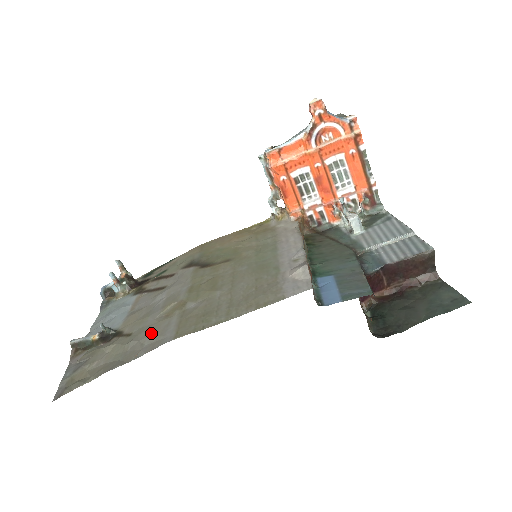
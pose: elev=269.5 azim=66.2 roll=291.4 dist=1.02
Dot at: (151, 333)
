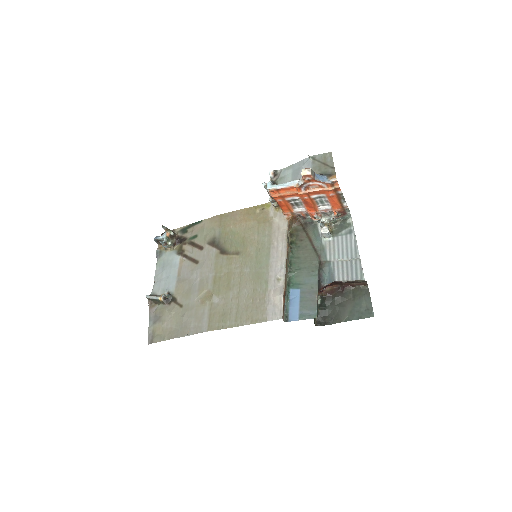
Dot at: (194, 316)
